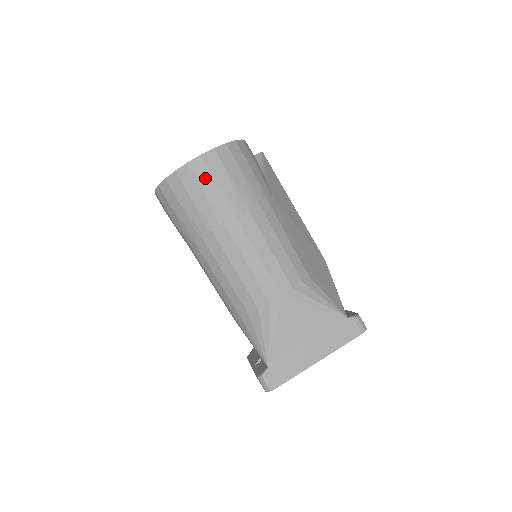
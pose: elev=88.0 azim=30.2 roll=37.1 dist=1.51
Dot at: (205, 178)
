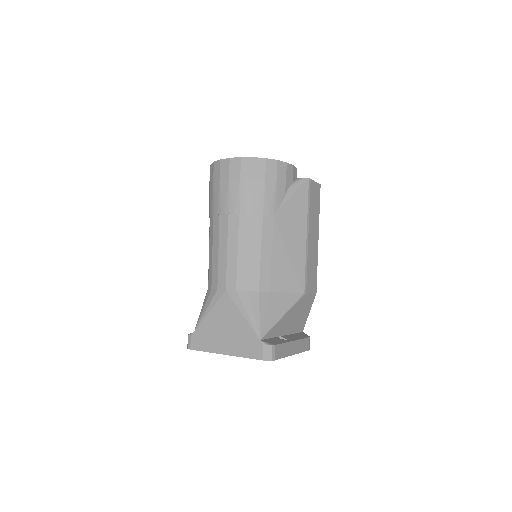
Dot at: (224, 176)
